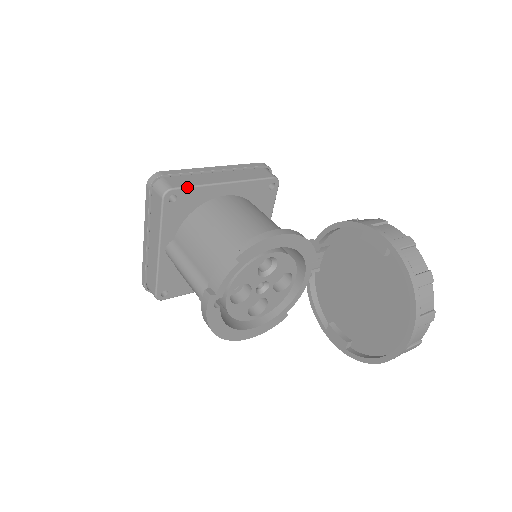
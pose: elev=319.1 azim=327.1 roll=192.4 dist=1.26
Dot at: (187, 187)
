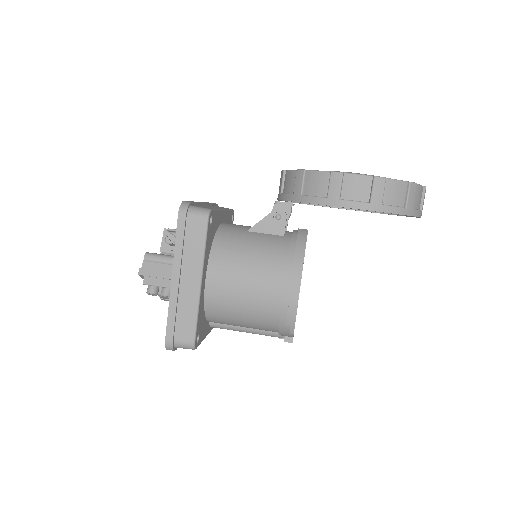
Dot at: (196, 328)
